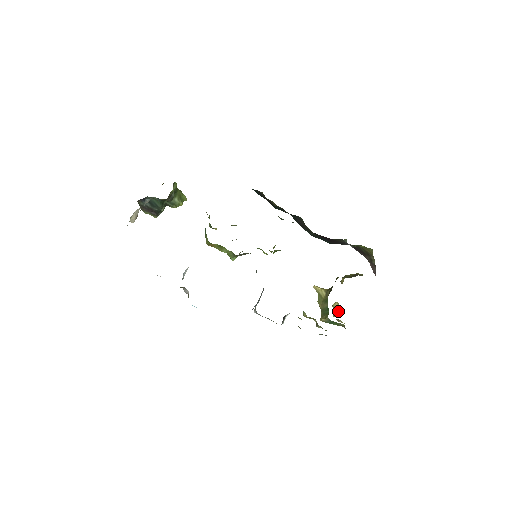
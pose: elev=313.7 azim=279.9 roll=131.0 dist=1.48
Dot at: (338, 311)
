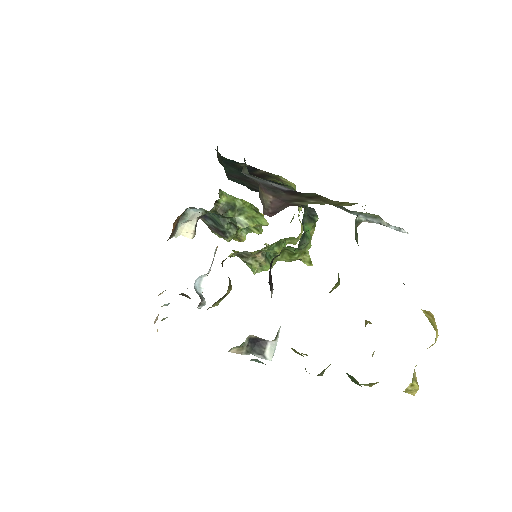
Dot at: occluded
